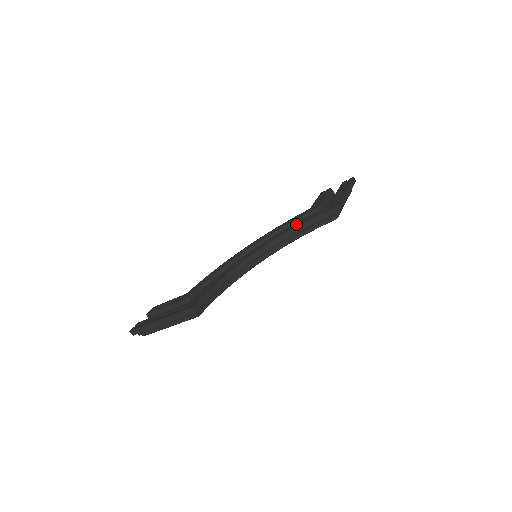
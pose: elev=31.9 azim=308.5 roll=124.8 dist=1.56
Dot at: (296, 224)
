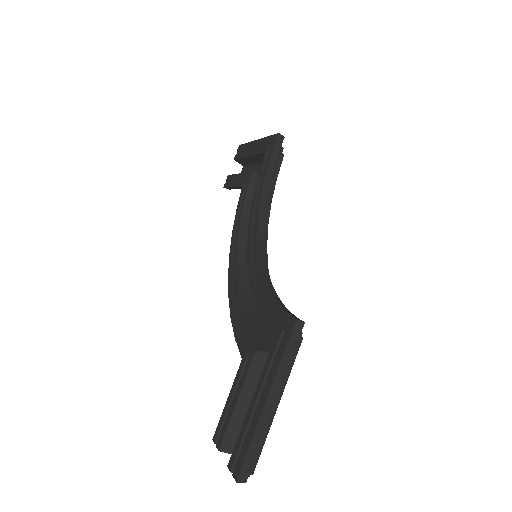
Dot at: (256, 192)
